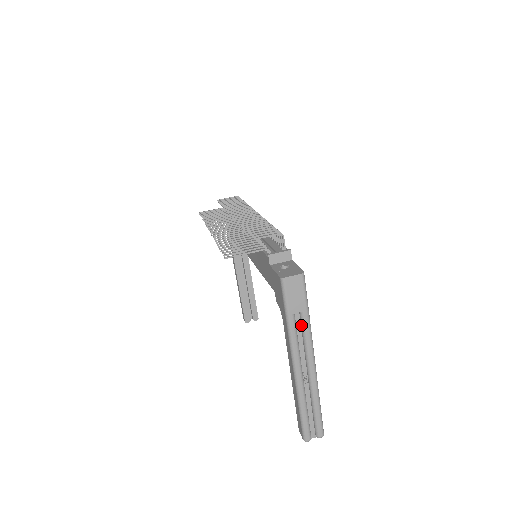
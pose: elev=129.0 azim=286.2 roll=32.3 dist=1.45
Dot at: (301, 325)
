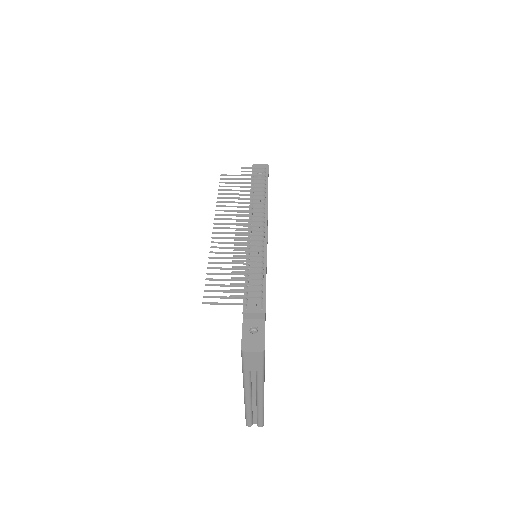
Dot at: (256, 375)
